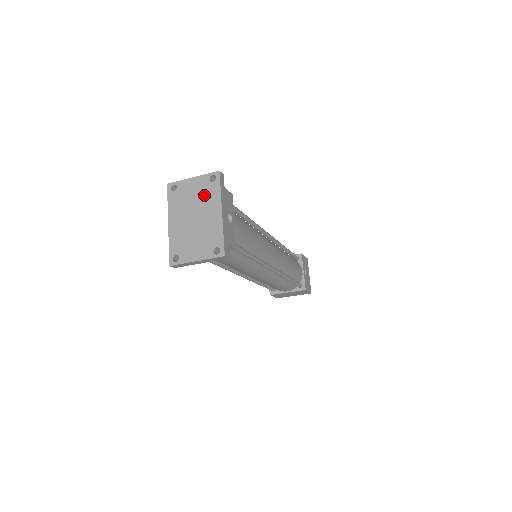
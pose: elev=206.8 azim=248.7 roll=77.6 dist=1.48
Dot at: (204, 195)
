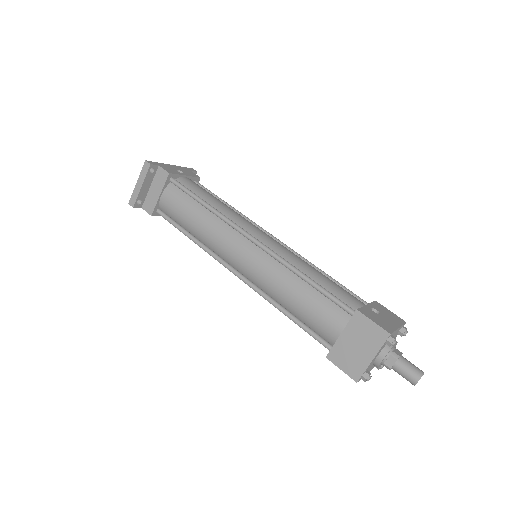
Dot at: occluded
